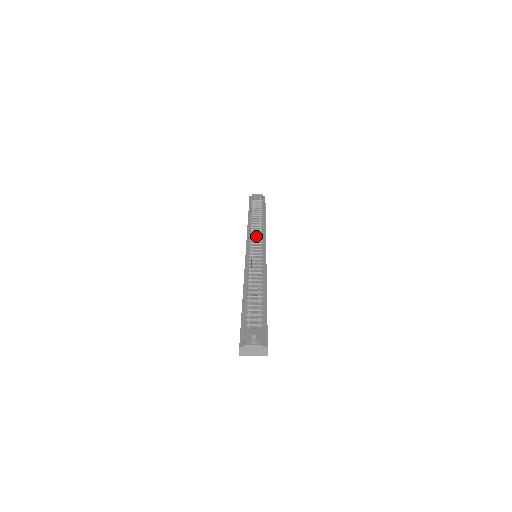
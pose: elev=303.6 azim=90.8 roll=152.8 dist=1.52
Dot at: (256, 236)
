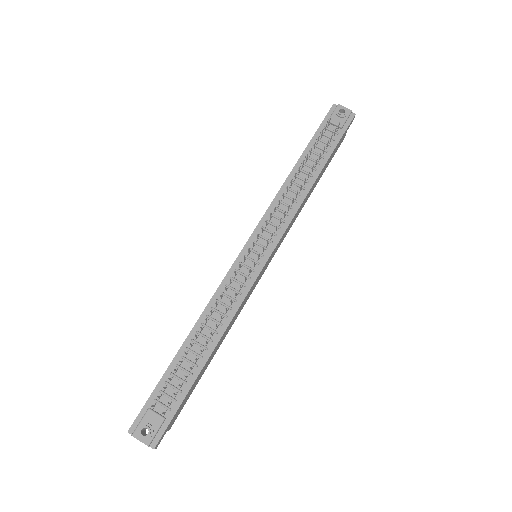
Dot at: (276, 220)
